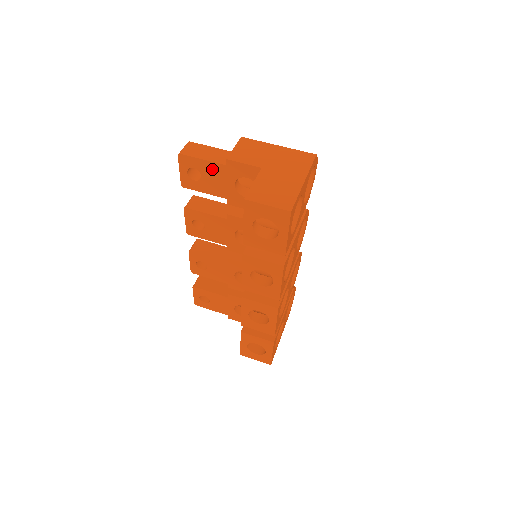
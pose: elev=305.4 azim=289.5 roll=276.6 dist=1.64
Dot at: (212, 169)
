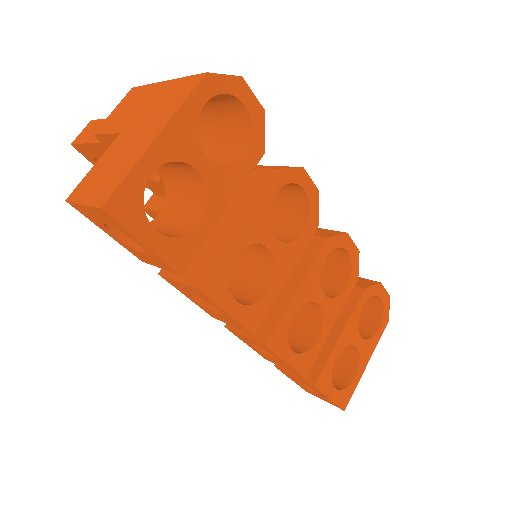
Dot at: (102, 153)
